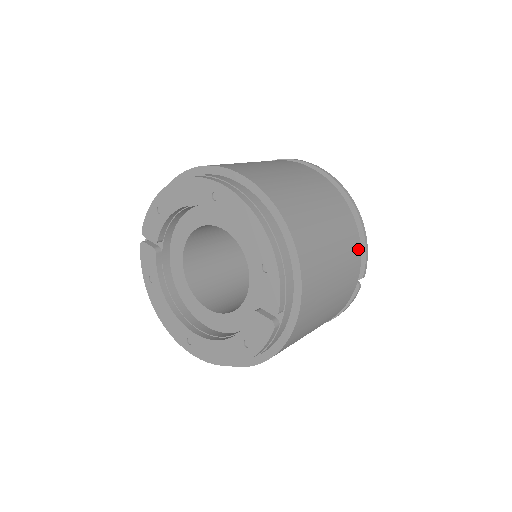
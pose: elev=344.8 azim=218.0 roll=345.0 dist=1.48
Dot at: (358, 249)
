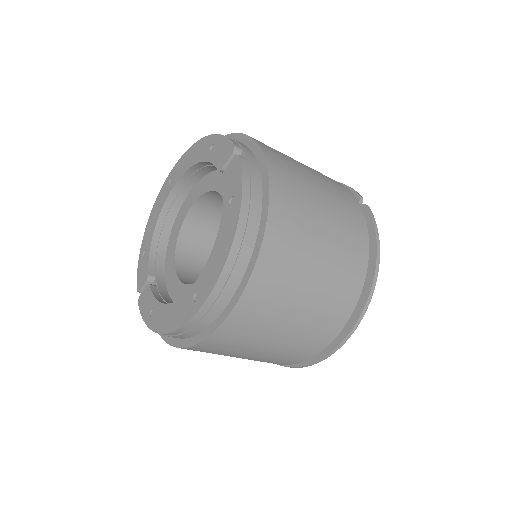
Dot at: occluded
